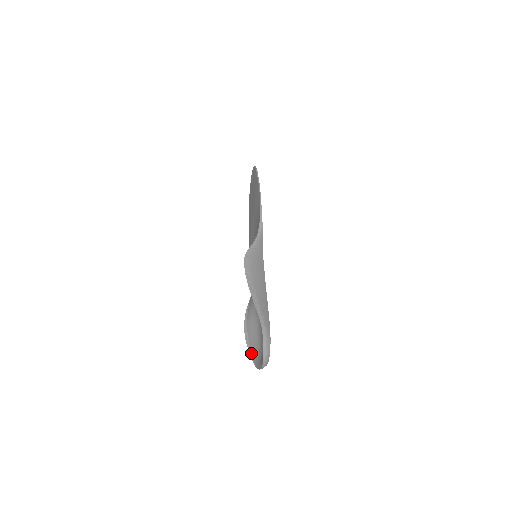
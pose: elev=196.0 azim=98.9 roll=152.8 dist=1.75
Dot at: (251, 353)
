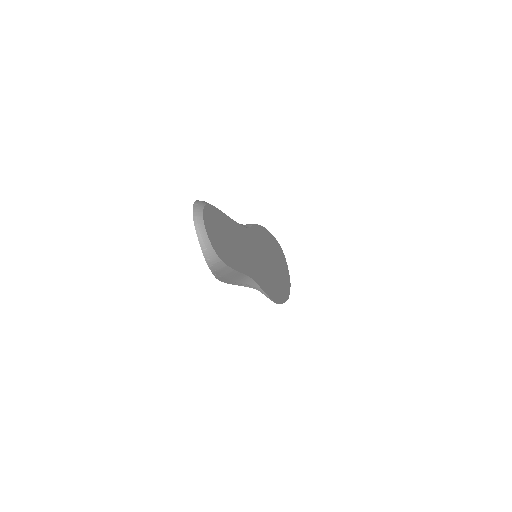
Dot at: (213, 271)
